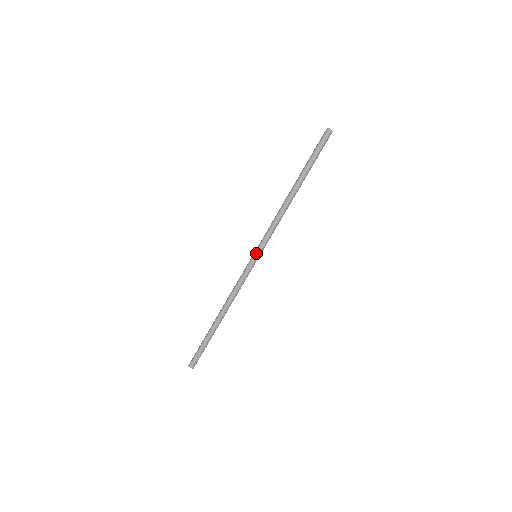
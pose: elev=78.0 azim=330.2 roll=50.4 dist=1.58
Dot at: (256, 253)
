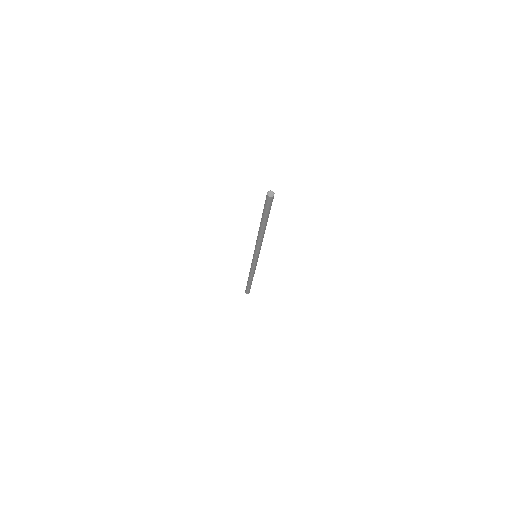
Dot at: (253, 256)
